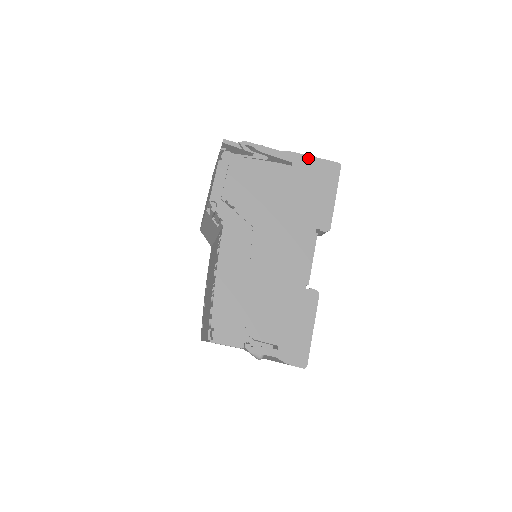
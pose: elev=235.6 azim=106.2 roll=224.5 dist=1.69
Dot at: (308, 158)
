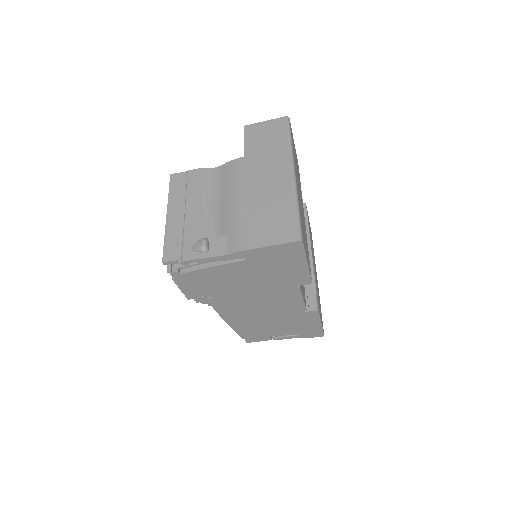
Dot at: (260, 250)
